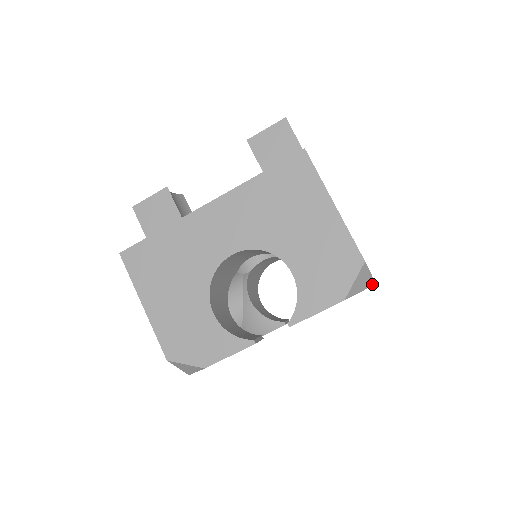
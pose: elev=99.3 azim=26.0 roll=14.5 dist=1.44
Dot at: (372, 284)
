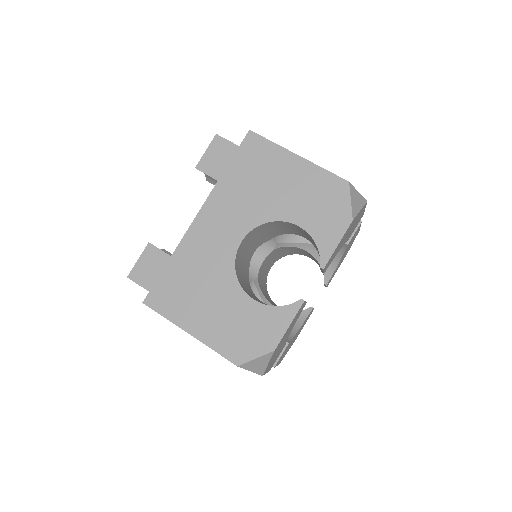
Dot at: (365, 202)
